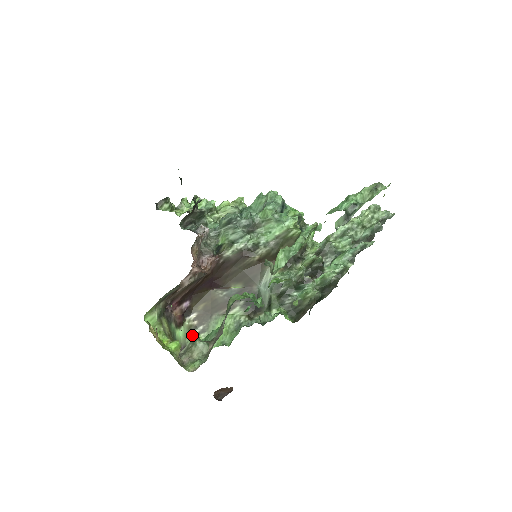
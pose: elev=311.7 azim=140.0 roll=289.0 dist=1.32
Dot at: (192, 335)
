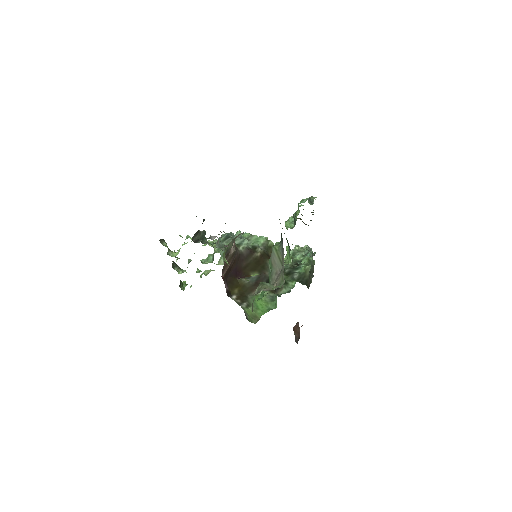
Dot at: (243, 307)
